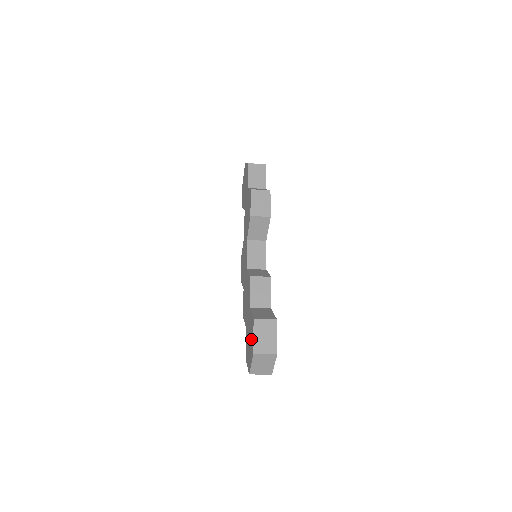
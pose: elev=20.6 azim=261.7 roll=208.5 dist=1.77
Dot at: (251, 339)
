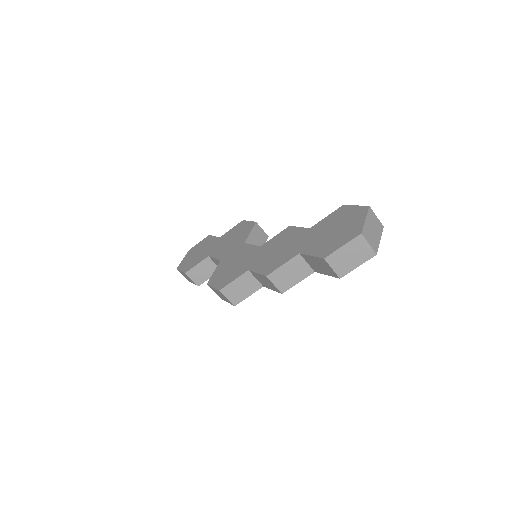
Dot at: (346, 216)
